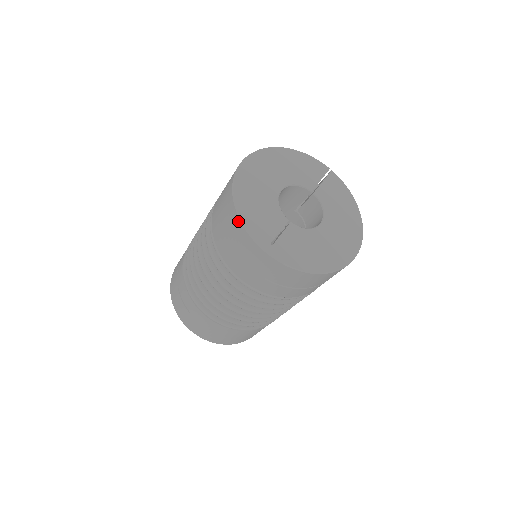
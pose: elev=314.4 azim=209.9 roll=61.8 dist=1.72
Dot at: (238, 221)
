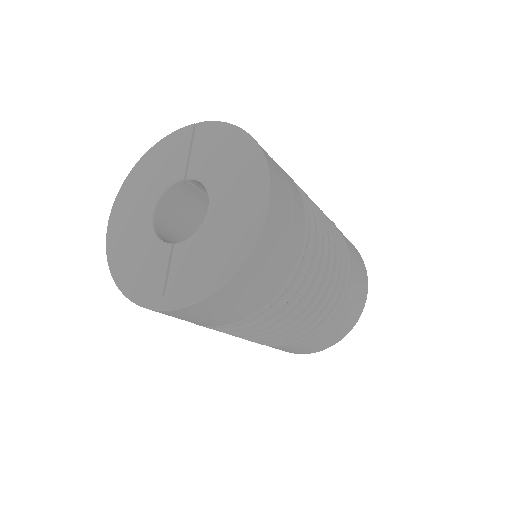
Dot at: (128, 298)
